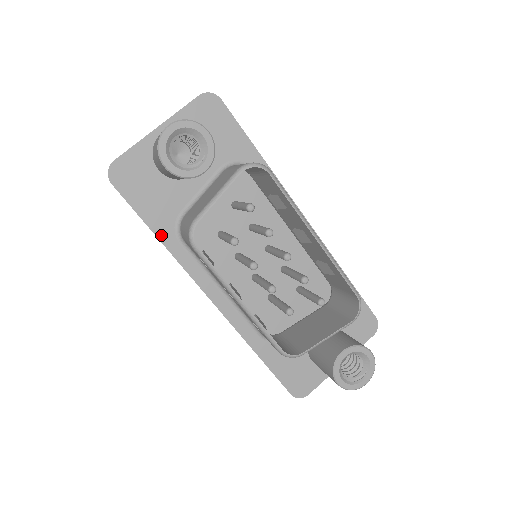
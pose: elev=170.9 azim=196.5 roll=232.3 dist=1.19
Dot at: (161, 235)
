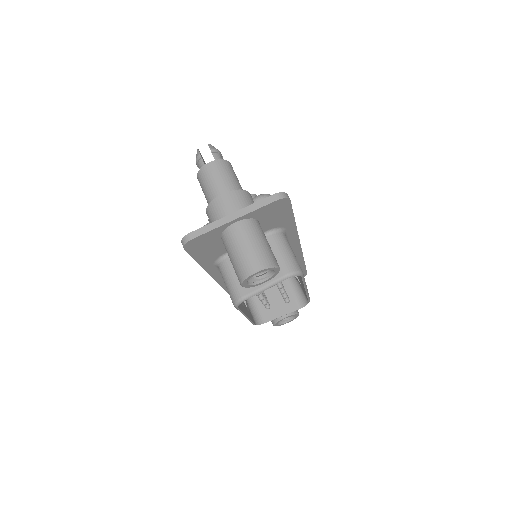
Dot at: (204, 265)
